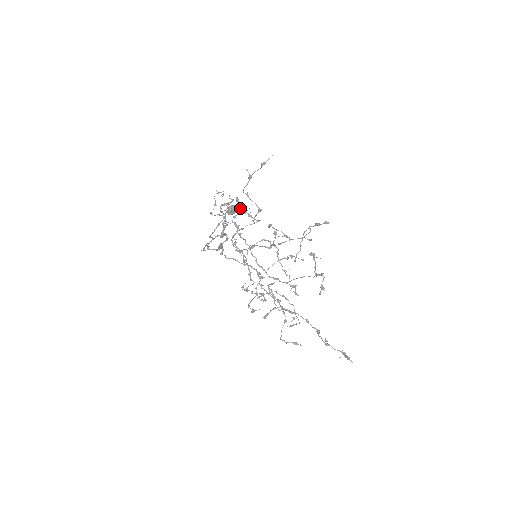
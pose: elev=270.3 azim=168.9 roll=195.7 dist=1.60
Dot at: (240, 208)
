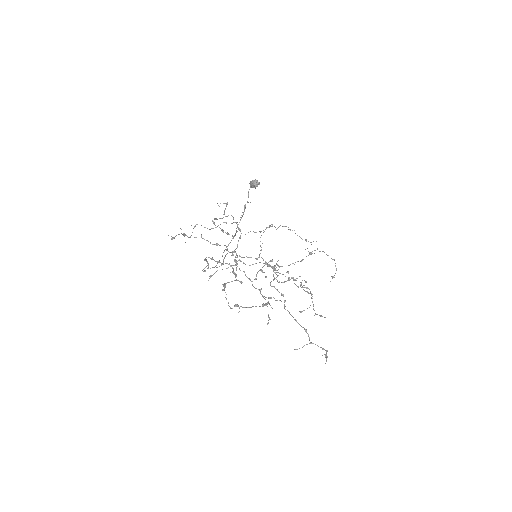
Dot at: (256, 183)
